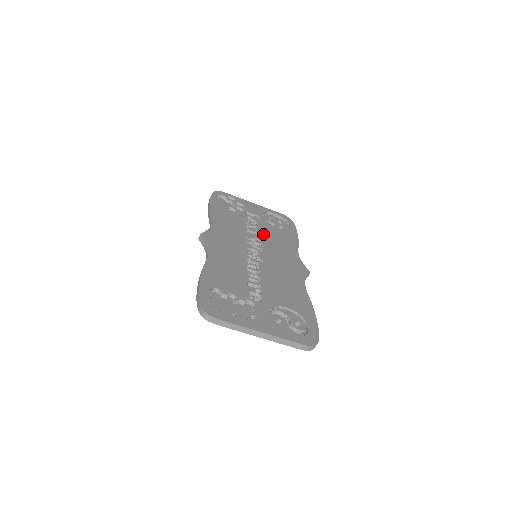
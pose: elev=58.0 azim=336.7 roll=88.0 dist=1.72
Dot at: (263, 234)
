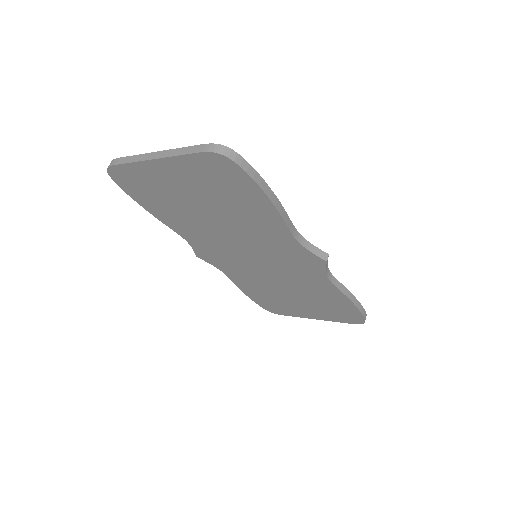
Dot at: occluded
